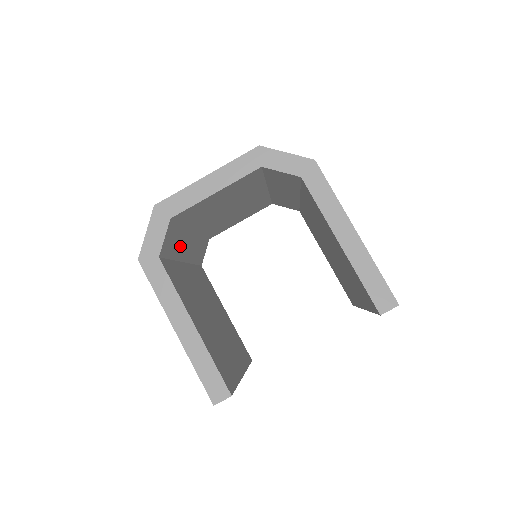
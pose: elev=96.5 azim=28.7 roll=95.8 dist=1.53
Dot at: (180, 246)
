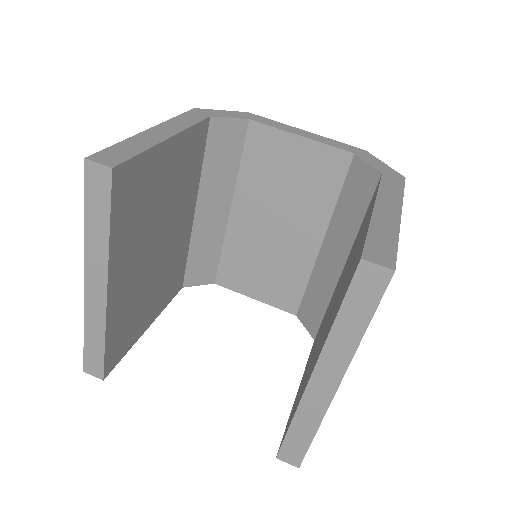
Dot at: (216, 180)
